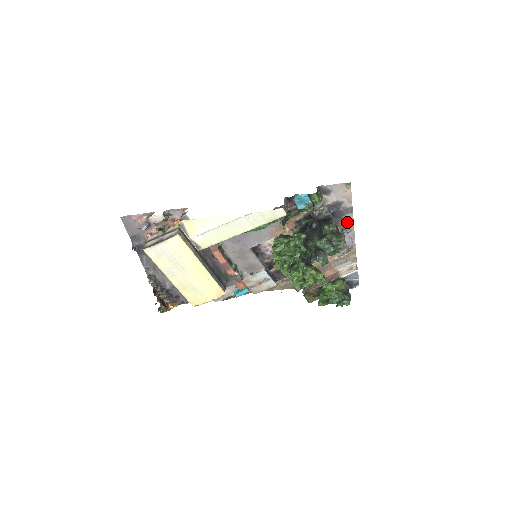
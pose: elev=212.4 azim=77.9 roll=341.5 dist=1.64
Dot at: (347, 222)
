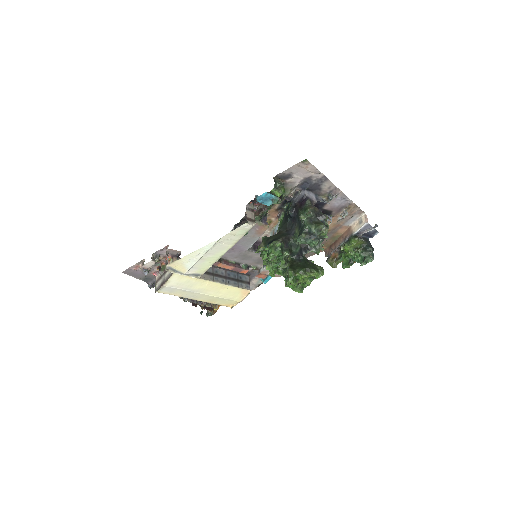
Dot at: (328, 189)
